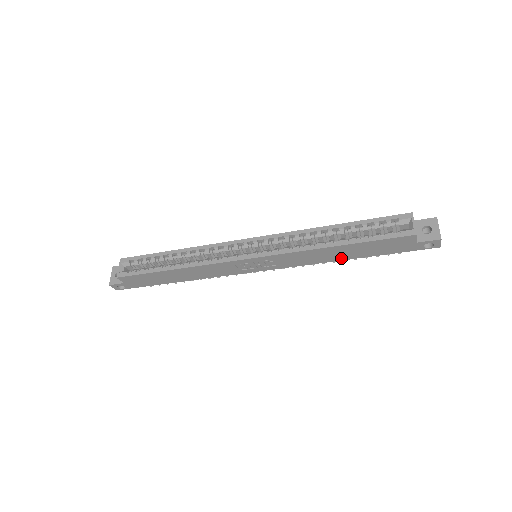
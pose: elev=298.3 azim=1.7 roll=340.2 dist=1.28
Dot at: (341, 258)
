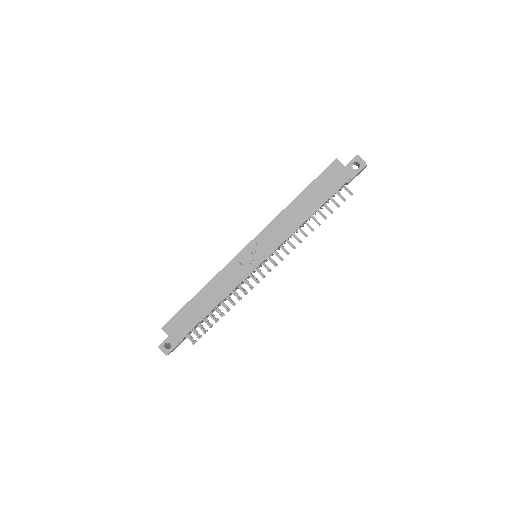
Dot at: (308, 214)
